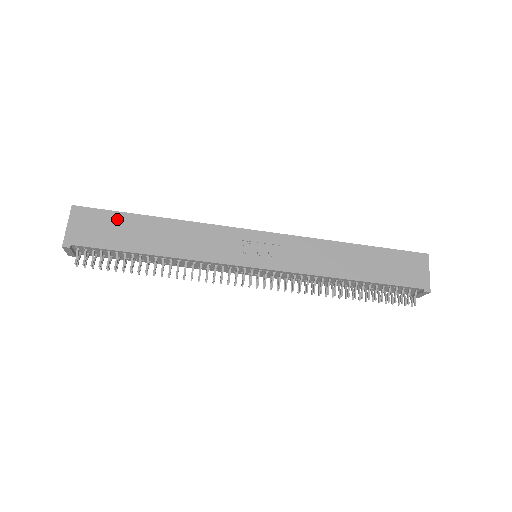
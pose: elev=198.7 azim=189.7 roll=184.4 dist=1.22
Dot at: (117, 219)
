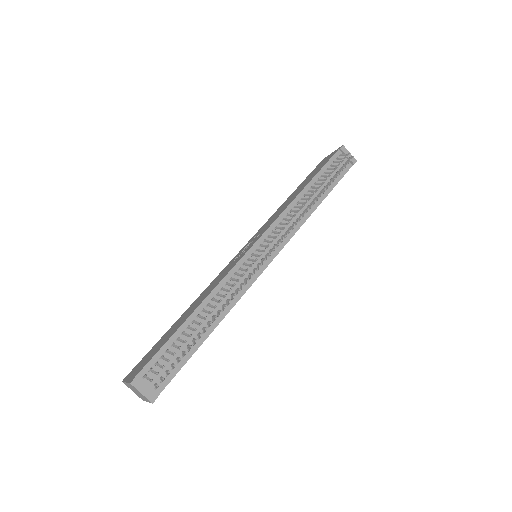
Dot at: (156, 346)
